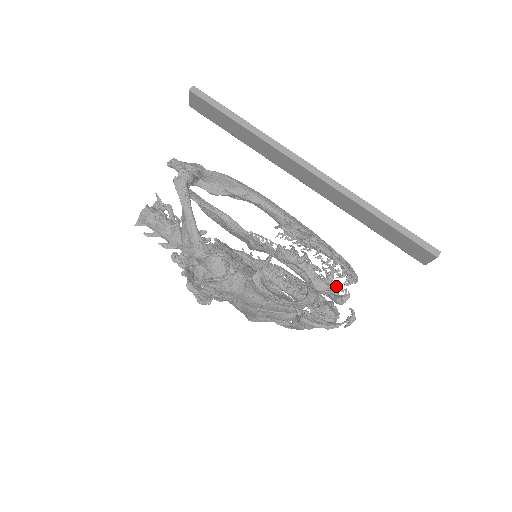
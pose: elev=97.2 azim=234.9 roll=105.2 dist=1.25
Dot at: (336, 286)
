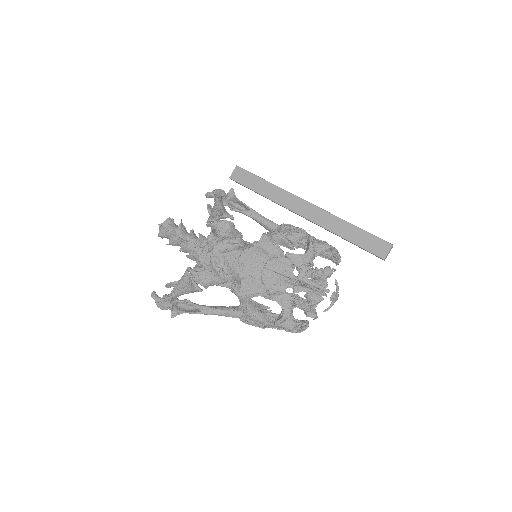
Dot at: occluded
